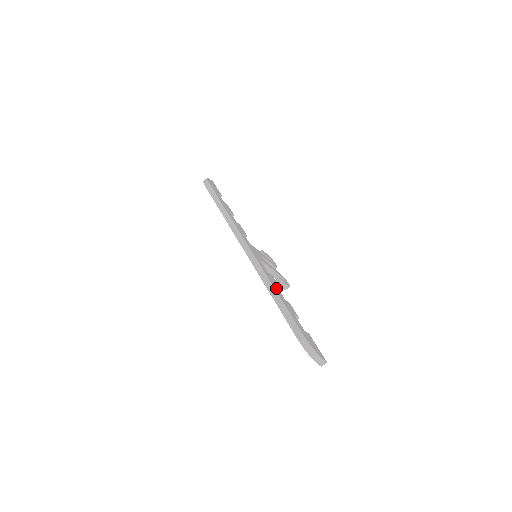
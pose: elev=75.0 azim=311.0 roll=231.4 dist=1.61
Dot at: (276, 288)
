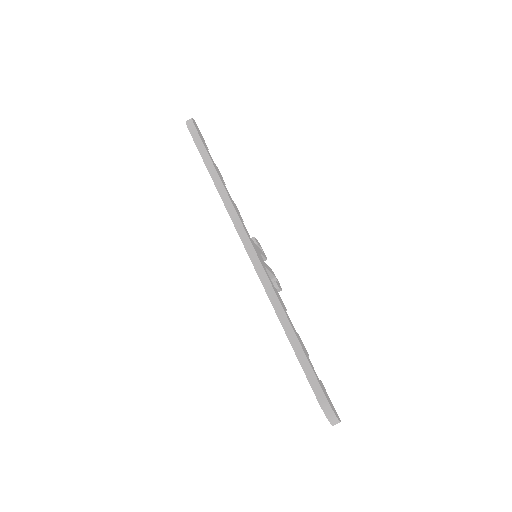
Dot at: (288, 317)
